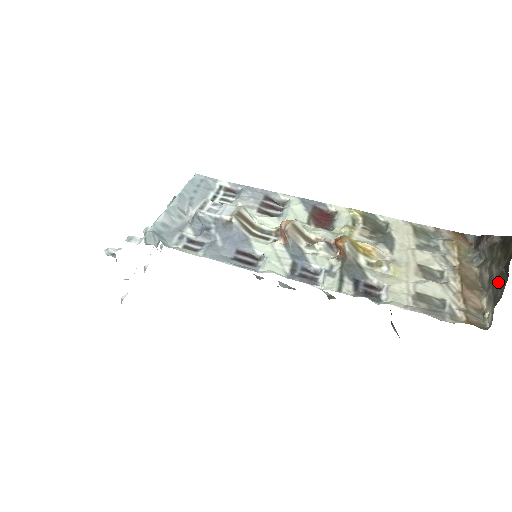
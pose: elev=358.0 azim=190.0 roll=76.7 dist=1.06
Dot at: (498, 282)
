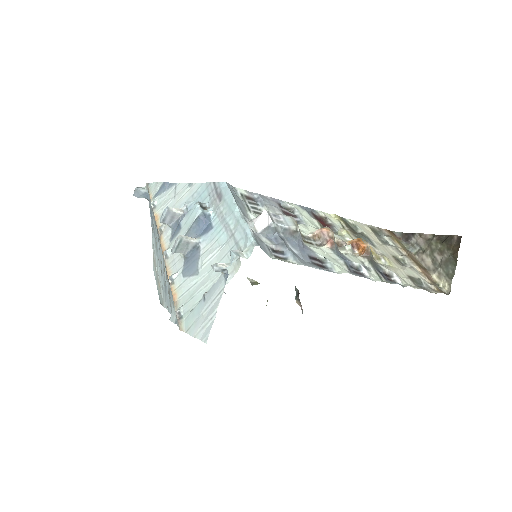
Dot at: (447, 264)
